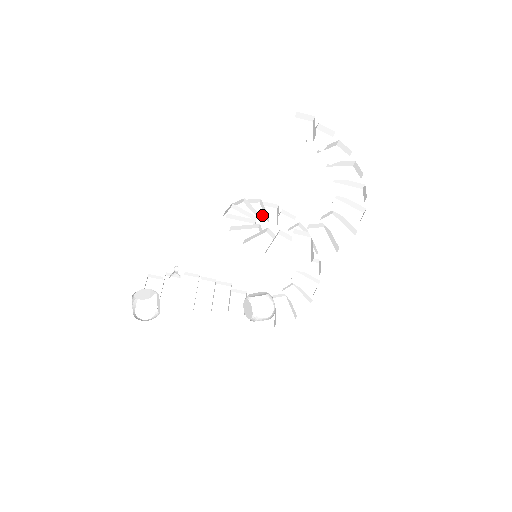
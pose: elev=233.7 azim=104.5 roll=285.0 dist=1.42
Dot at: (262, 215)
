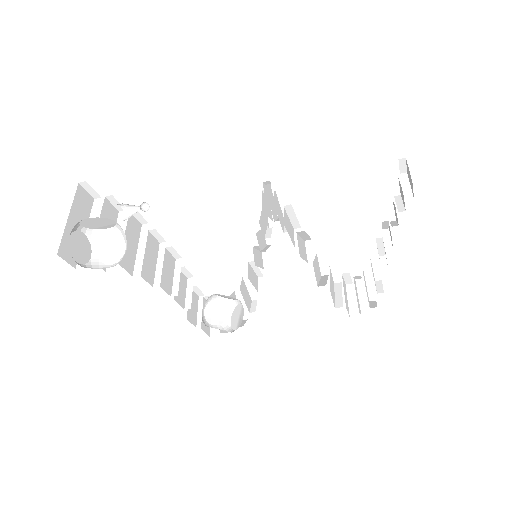
Dot at: (270, 208)
